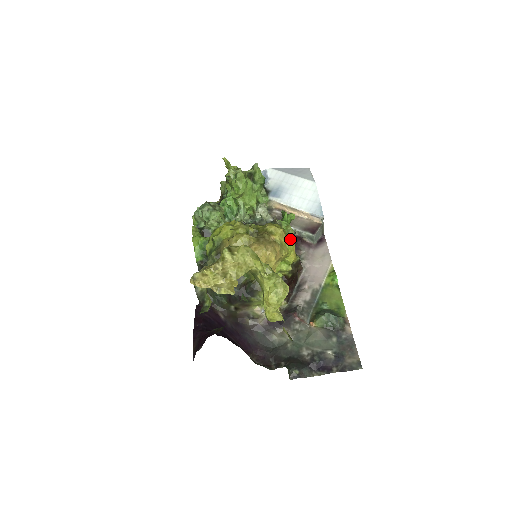
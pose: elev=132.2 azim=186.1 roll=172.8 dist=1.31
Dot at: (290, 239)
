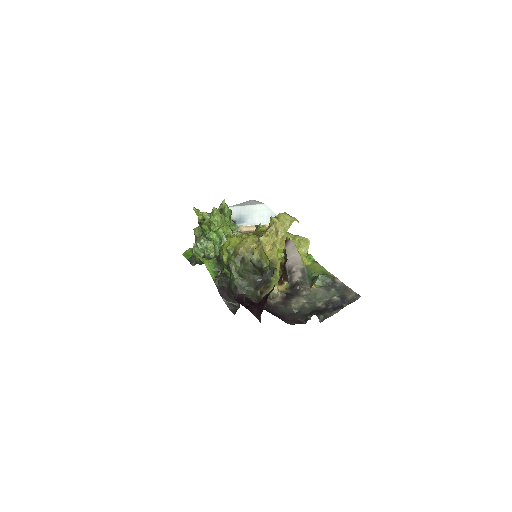
Dot at: occluded
